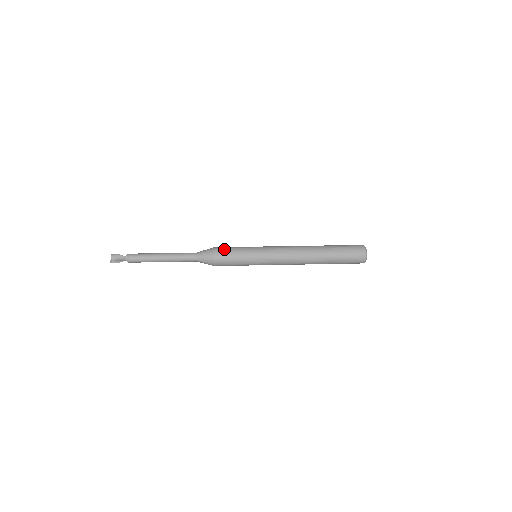
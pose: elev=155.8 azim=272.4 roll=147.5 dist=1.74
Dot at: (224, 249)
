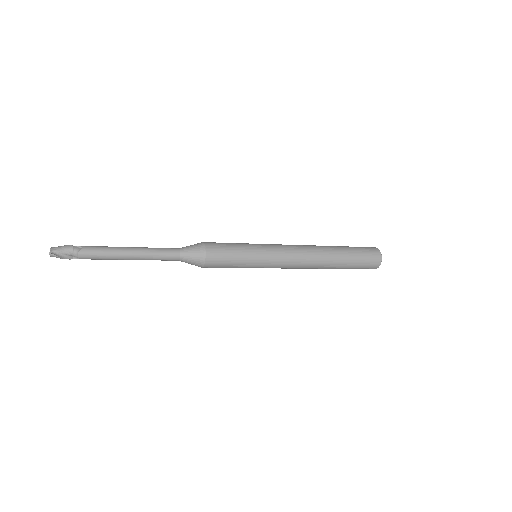
Dot at: occluded
